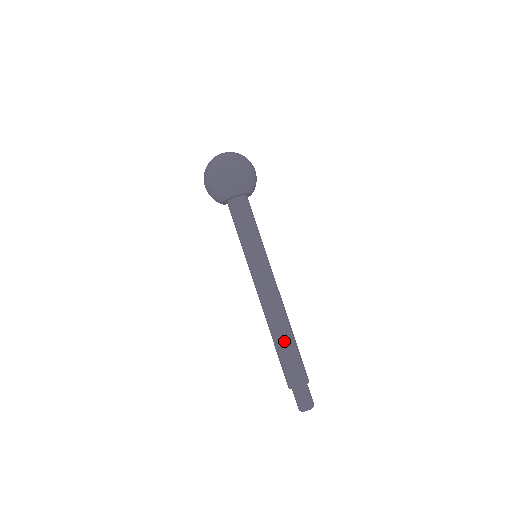
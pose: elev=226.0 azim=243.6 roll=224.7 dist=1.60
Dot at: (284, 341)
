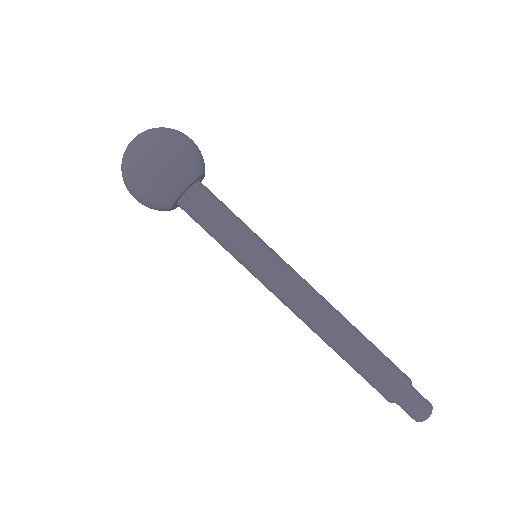
Dot at: (347, 354)
